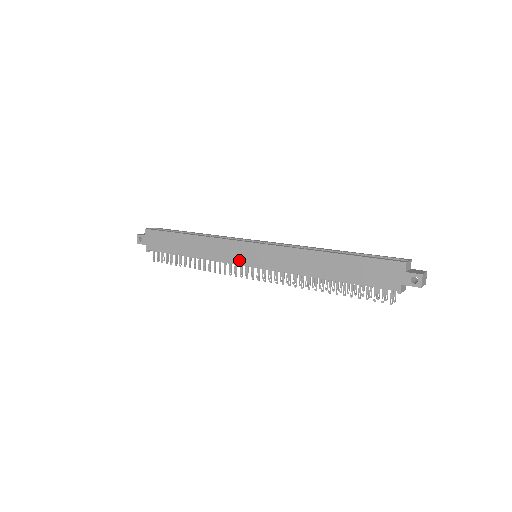
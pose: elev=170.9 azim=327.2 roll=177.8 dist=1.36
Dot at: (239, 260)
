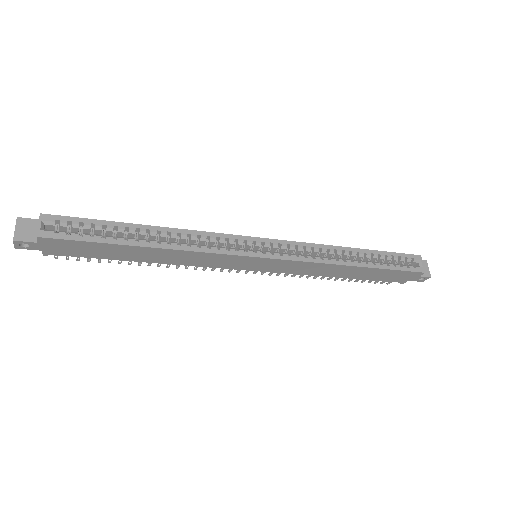
Dot at: (236, 267)
